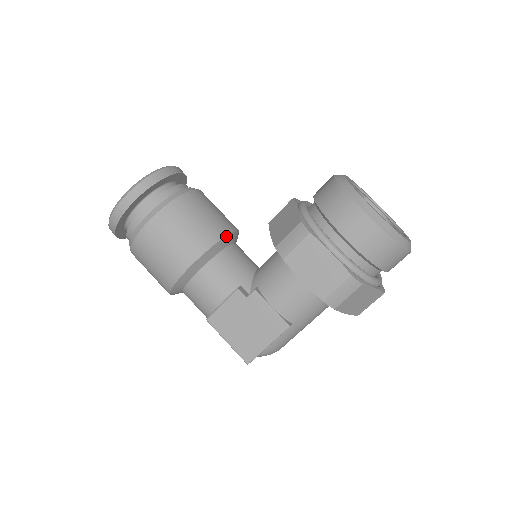
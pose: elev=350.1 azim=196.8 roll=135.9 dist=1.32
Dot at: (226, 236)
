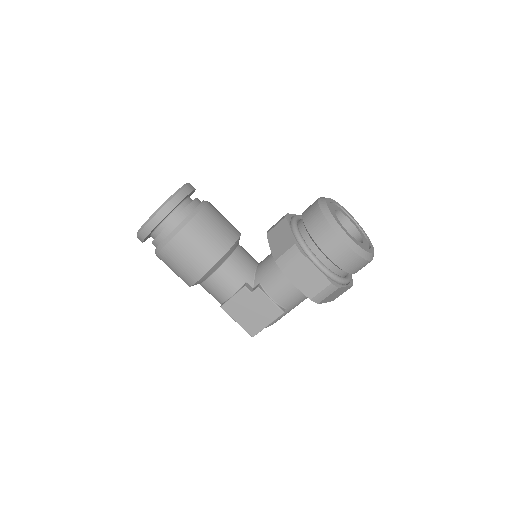
Dot at: (234, 244)
